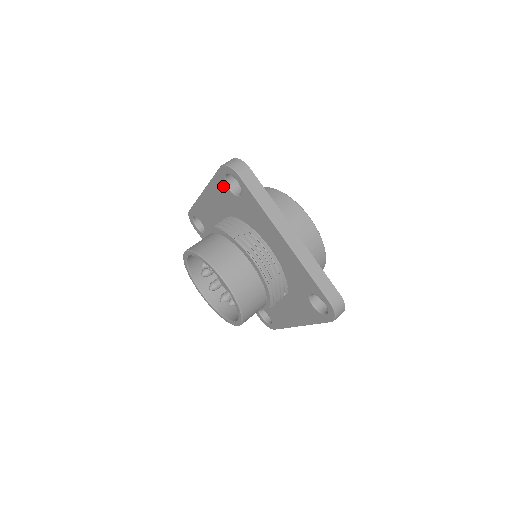
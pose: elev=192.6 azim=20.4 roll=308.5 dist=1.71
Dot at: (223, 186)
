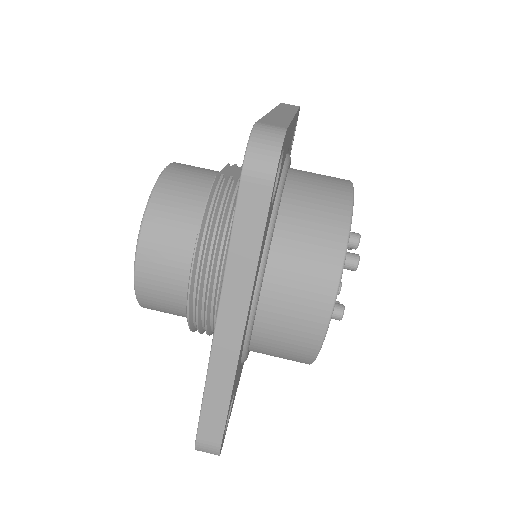
Dot at: occluded
